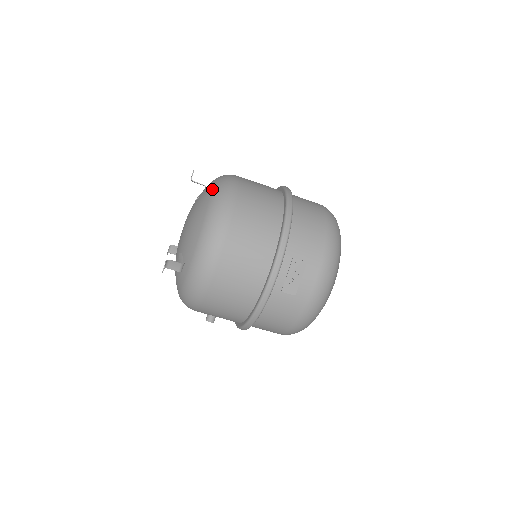
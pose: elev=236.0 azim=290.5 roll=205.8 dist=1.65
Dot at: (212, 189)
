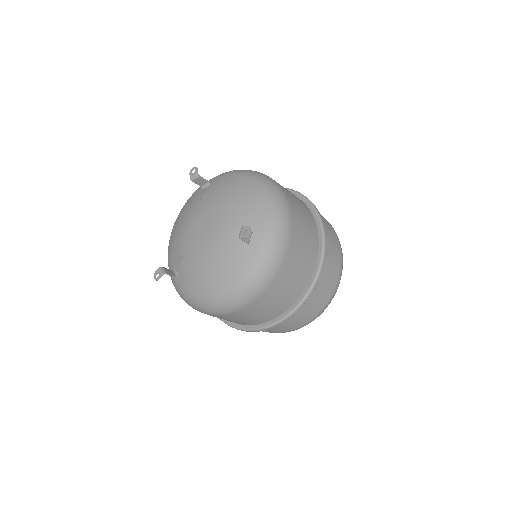
Dot at: (243, 275)
